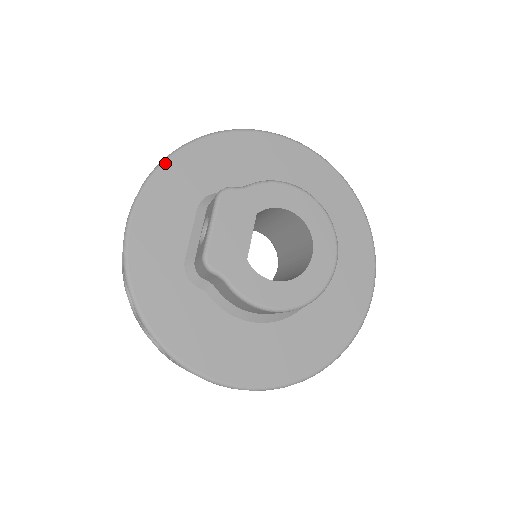
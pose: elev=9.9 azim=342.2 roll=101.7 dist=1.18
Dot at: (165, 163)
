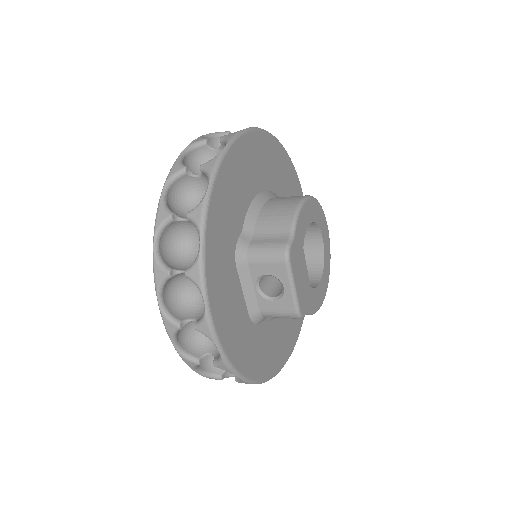
Dot at: (205, 253)
